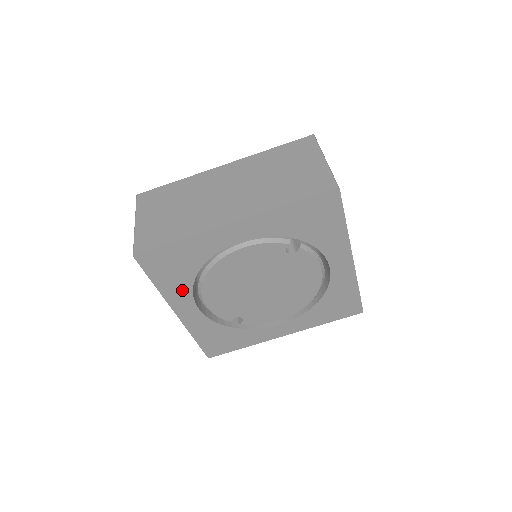
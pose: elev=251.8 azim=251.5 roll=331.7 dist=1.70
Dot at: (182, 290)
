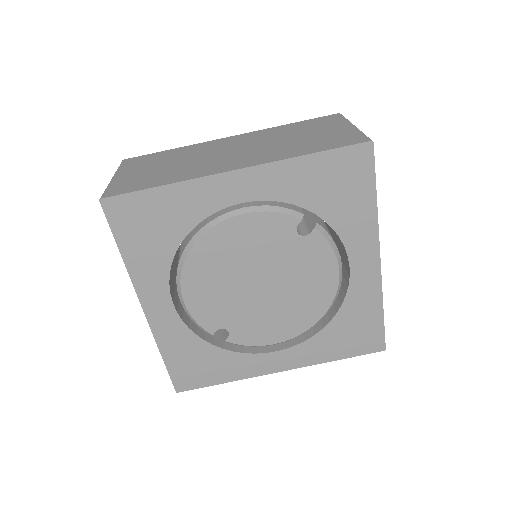
Dot at: (156, 269)
